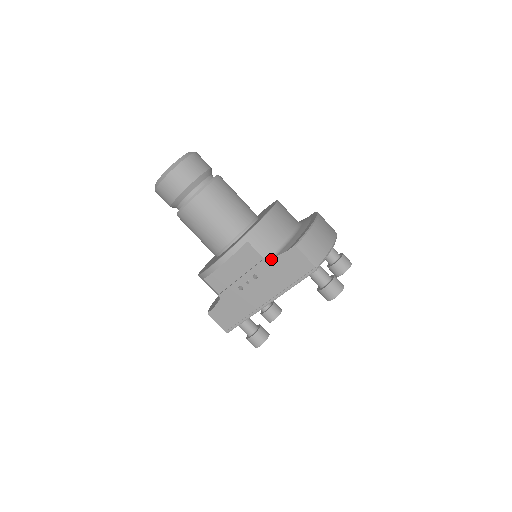
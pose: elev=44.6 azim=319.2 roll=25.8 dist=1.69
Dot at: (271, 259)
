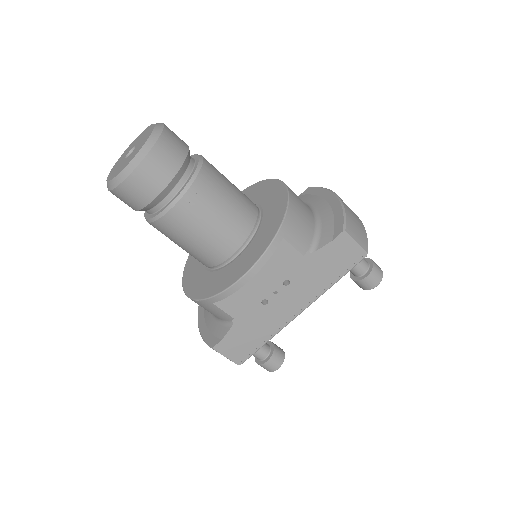
Dot at: (311, 255)
